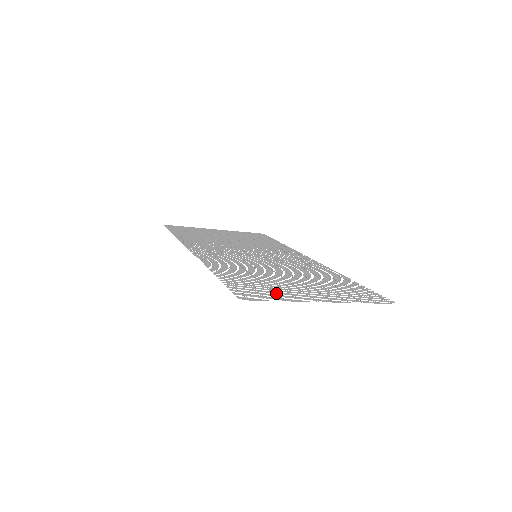
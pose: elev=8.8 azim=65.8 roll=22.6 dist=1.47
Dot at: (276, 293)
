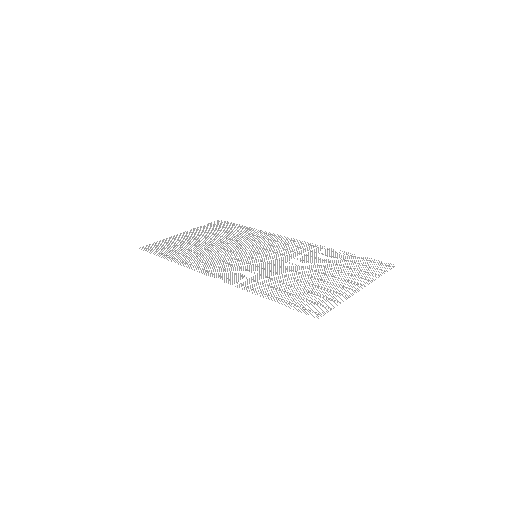
Dot at: (327, 297)
